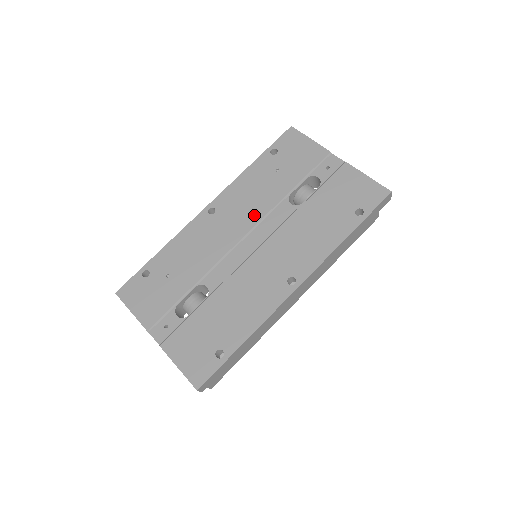
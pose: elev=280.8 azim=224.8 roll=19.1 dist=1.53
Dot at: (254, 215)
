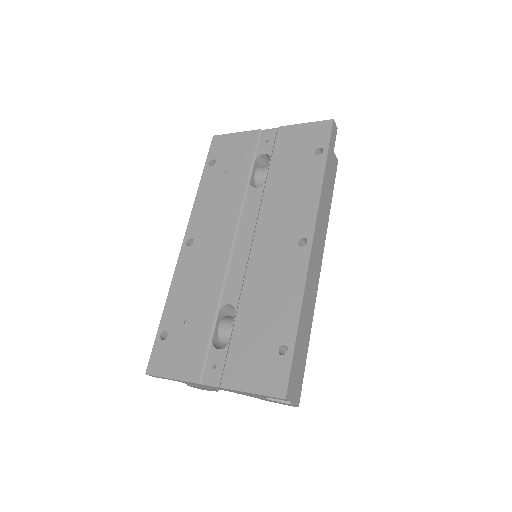
Dot at: (230, 218)
